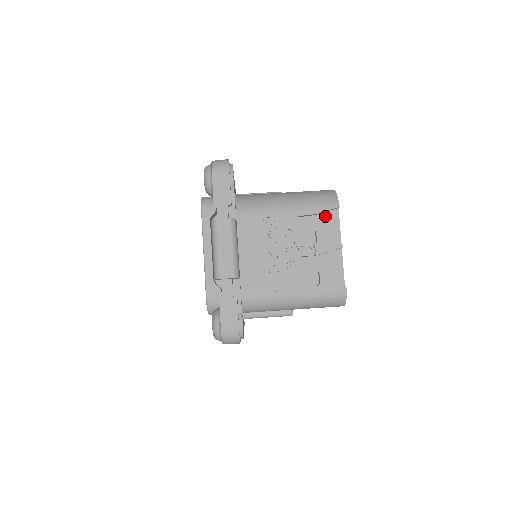
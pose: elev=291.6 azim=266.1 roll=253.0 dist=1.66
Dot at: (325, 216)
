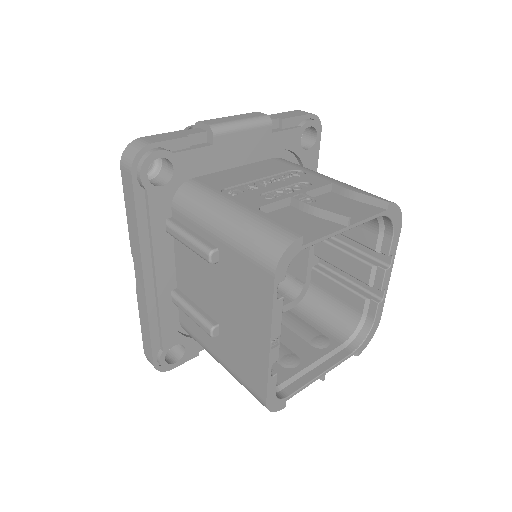
Dot at: (363, 205)
